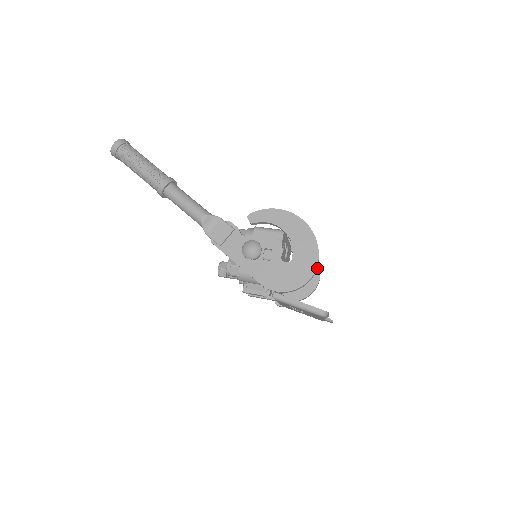
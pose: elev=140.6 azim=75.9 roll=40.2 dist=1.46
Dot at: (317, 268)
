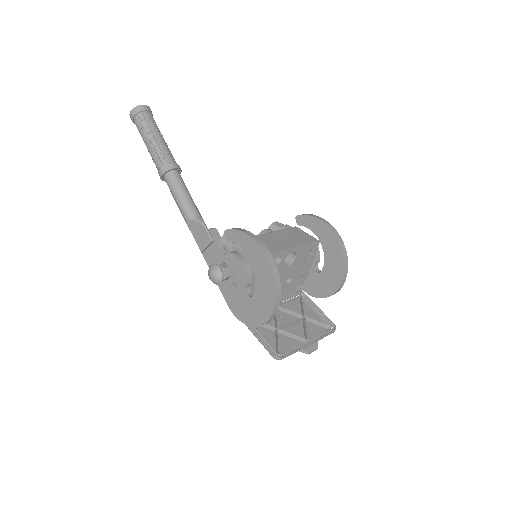
Dot at: (340, 273)
